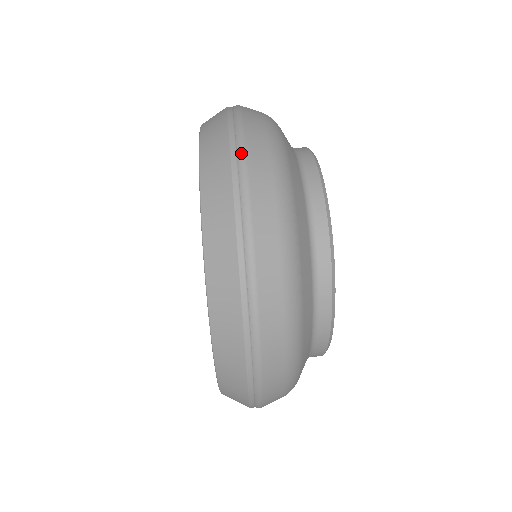
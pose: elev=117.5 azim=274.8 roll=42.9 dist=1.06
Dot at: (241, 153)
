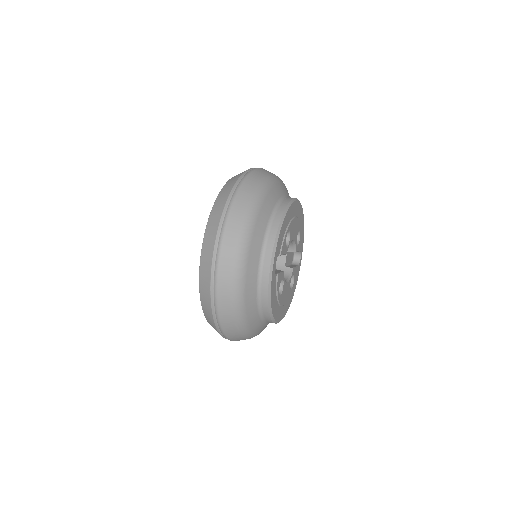
Dot at: (254, 169)
